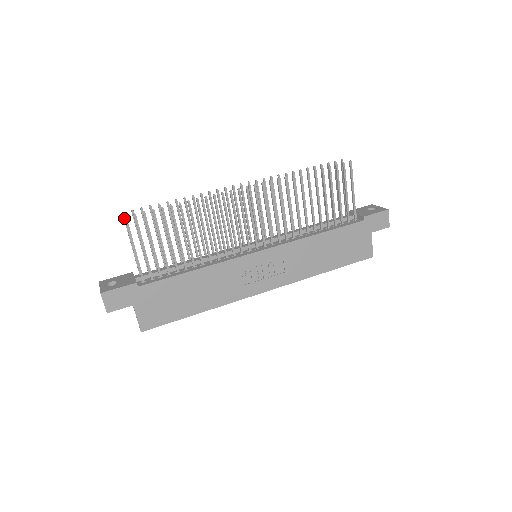
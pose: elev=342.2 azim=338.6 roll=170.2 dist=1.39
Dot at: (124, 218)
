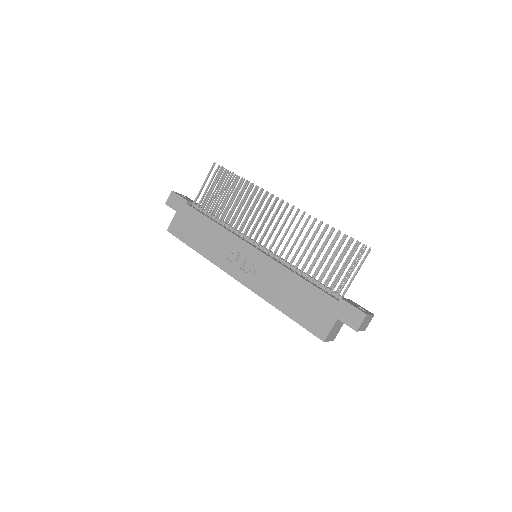
Dot at: (214, 164)
